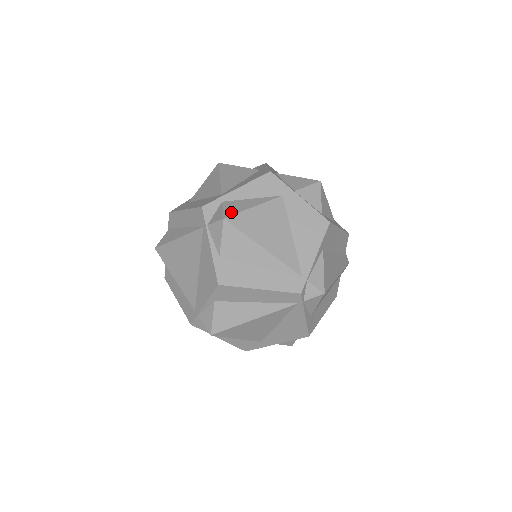
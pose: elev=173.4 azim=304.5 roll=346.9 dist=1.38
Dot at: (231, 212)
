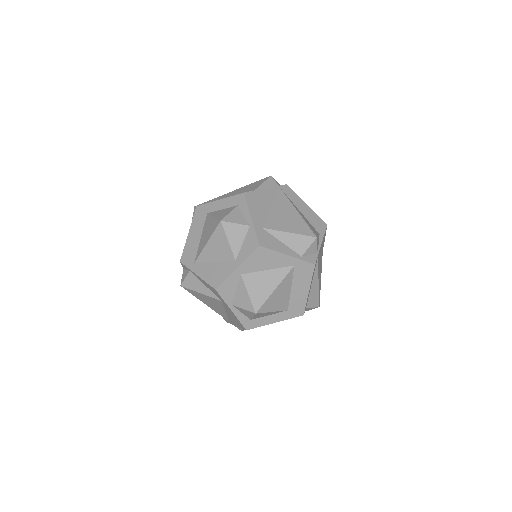
Dot at: (187, 285)
